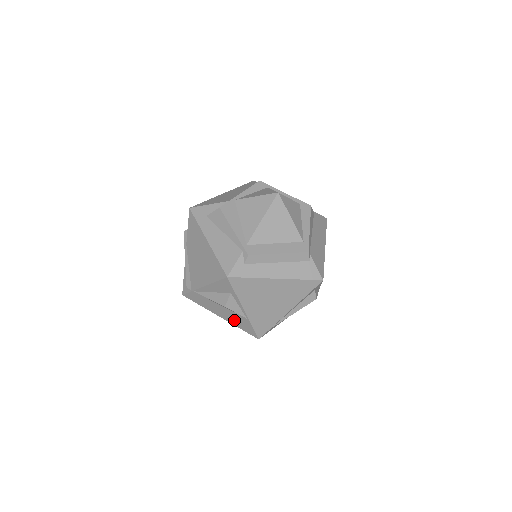
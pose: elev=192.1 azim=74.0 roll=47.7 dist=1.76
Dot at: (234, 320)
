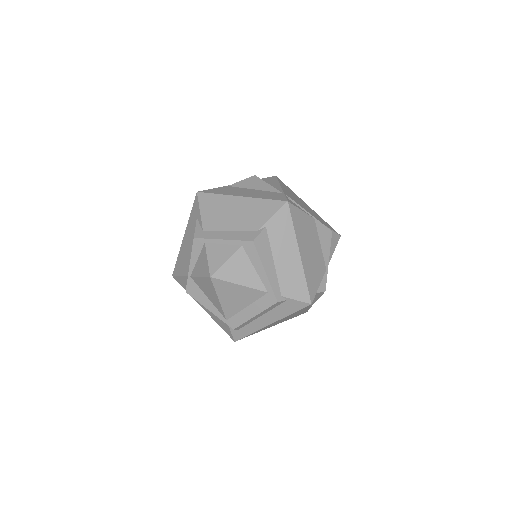
Dot at: occluded
